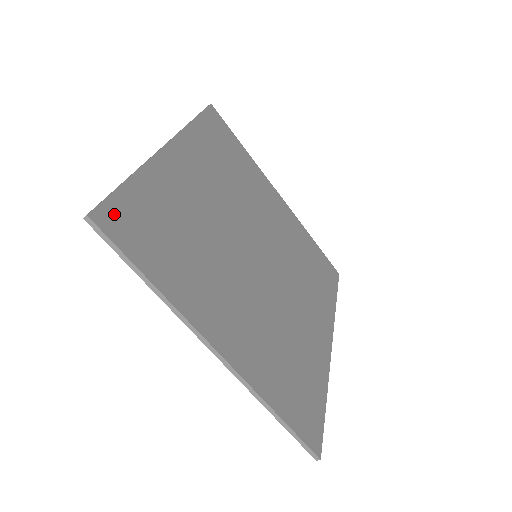
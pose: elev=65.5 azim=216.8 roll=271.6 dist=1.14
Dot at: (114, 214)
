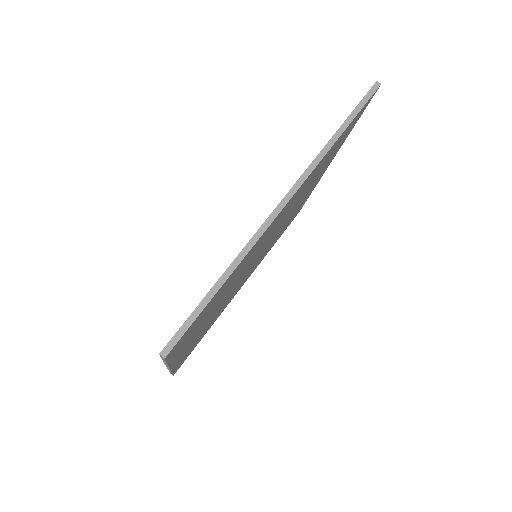
Dot at: (185, 334)
